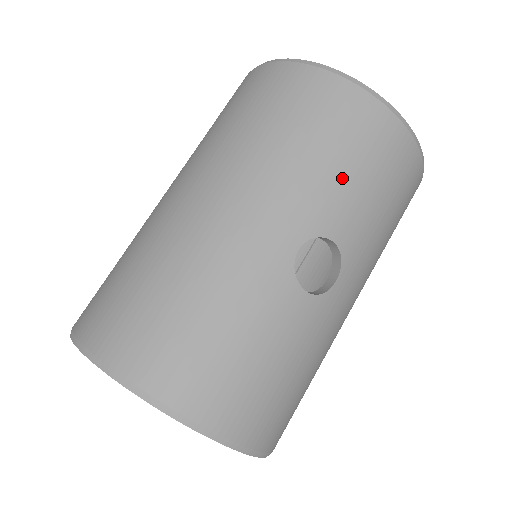
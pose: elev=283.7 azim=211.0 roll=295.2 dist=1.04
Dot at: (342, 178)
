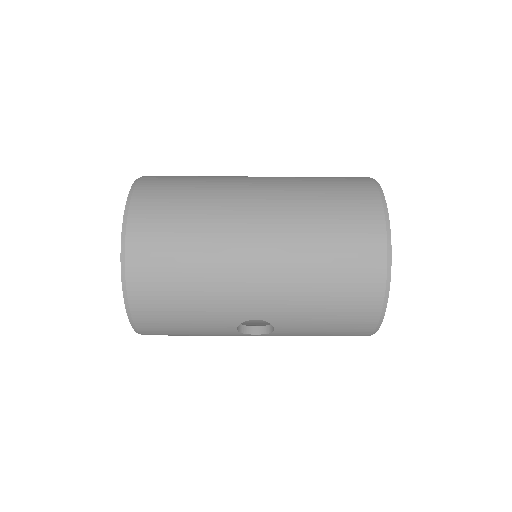
Dot at: (315, 320)
